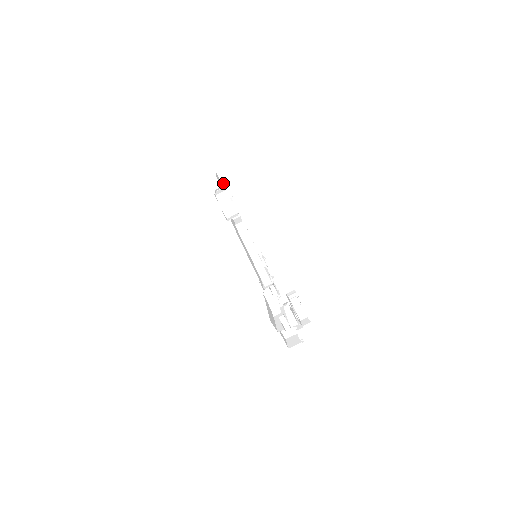
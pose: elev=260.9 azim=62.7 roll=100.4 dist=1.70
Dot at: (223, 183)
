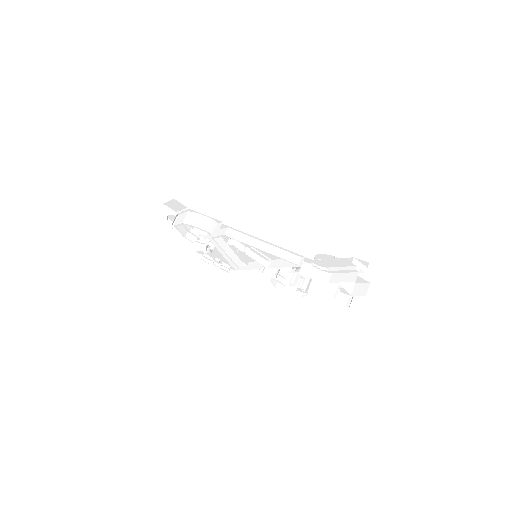
Dot at: (175, 212)
